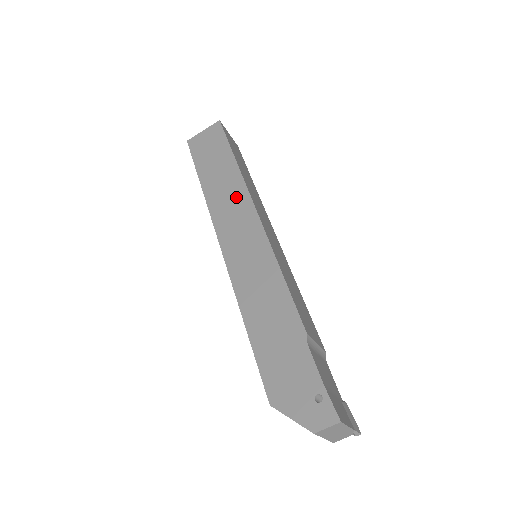
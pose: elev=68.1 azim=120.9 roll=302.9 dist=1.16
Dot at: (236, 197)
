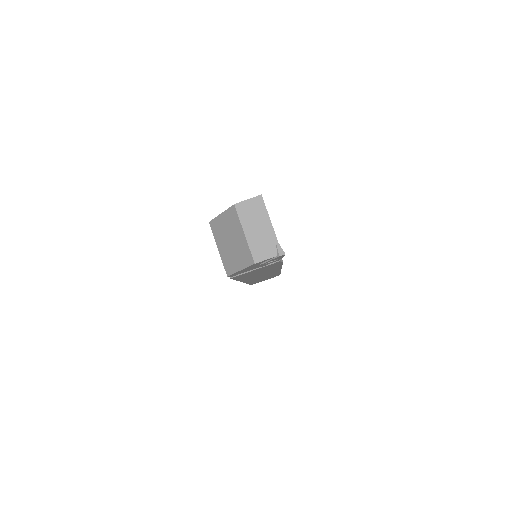
Dot at: occluded
